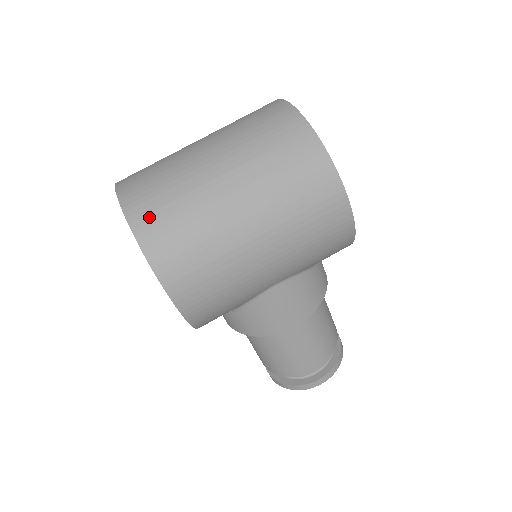
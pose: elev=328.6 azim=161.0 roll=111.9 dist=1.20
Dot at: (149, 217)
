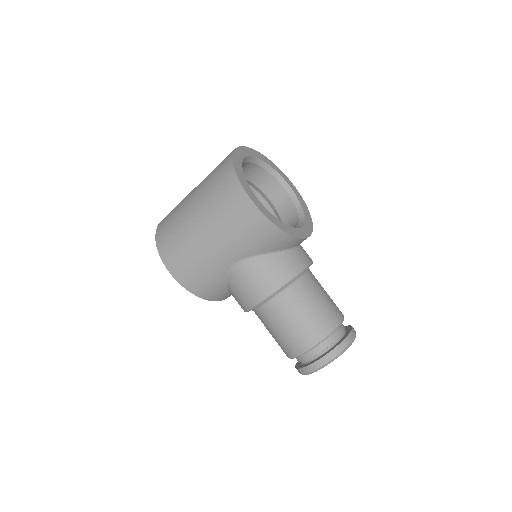
Dot at: (163, 224)
